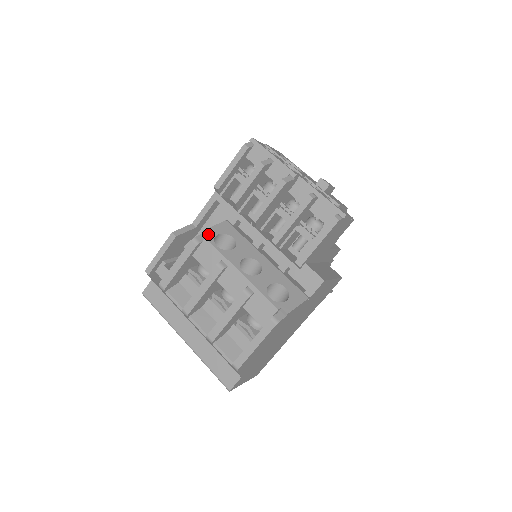
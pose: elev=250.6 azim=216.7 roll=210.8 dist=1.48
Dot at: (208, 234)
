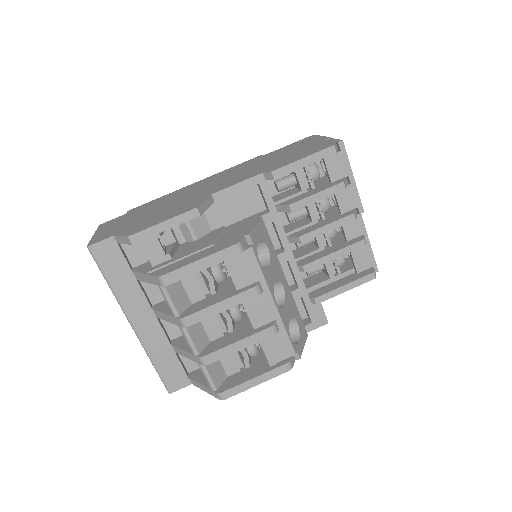
Dot at: (253, 240)
